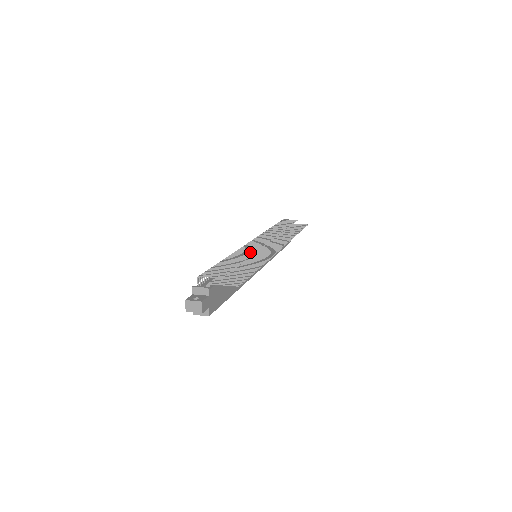
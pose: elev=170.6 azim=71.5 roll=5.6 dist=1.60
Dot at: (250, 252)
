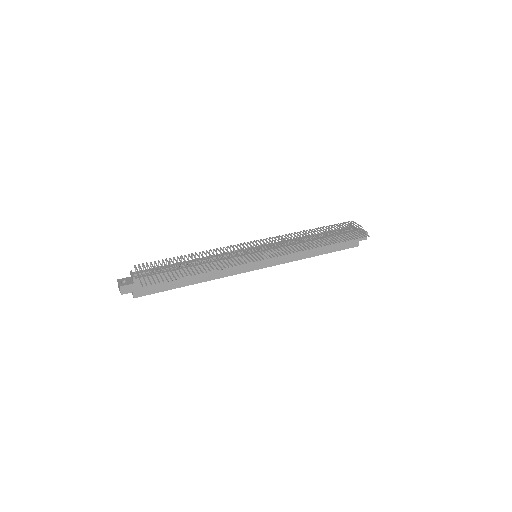
Dot at: (218, 255)
